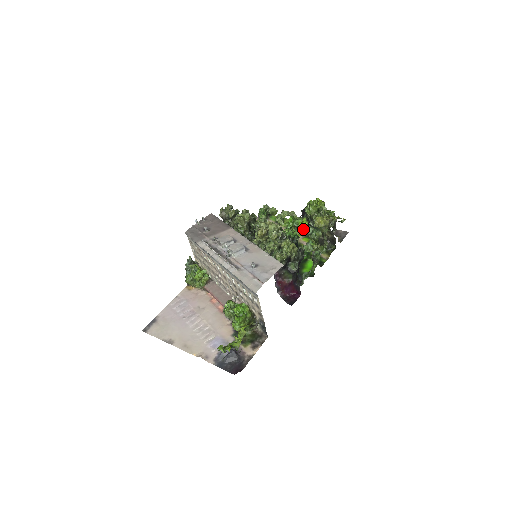
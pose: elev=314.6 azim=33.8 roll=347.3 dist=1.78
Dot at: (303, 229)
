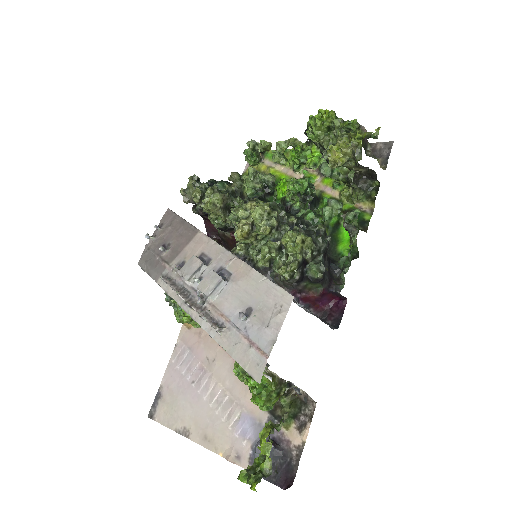
Dot at: (317, 166)
